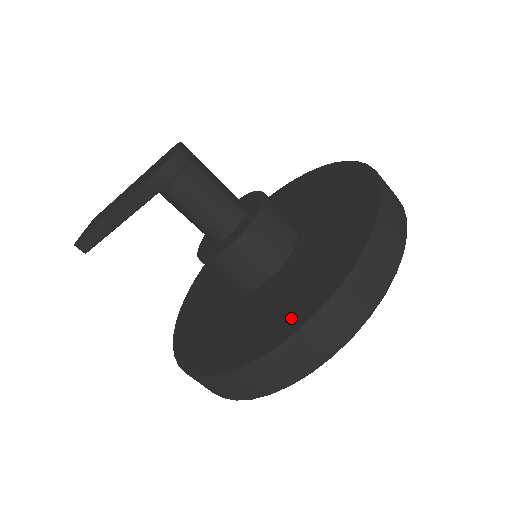
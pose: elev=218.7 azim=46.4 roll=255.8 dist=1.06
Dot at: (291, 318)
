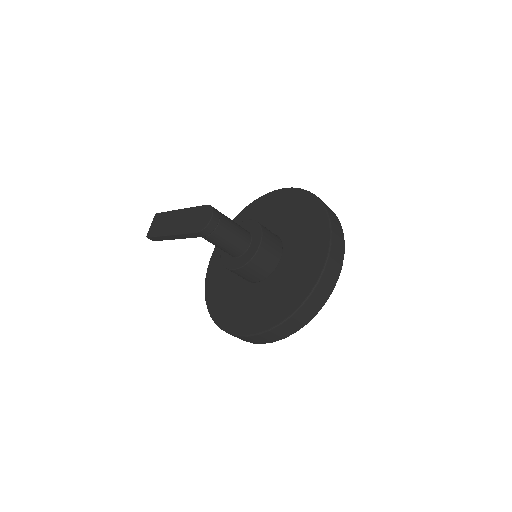
Dot at: (265, 321)
